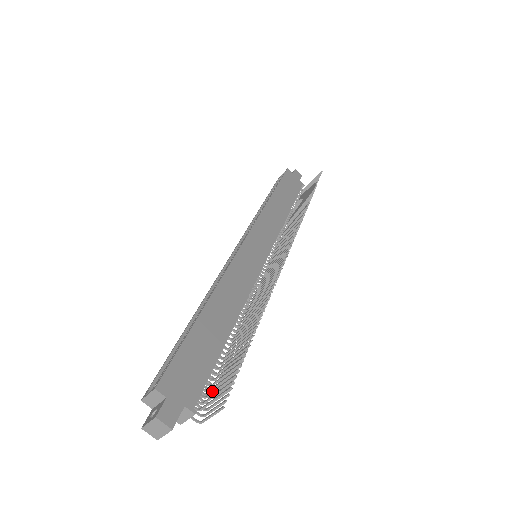
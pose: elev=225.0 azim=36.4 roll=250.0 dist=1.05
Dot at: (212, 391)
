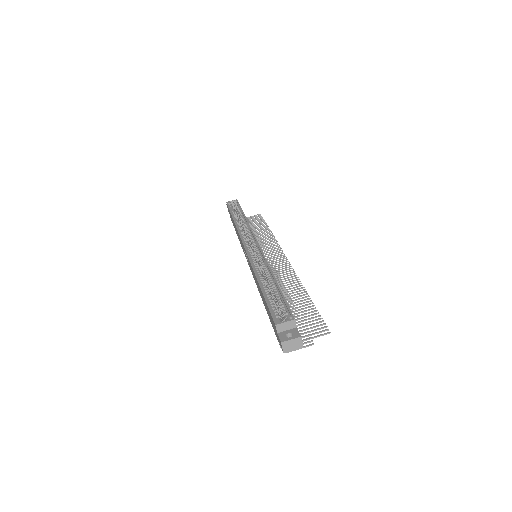
Dot at: (302, 333)
